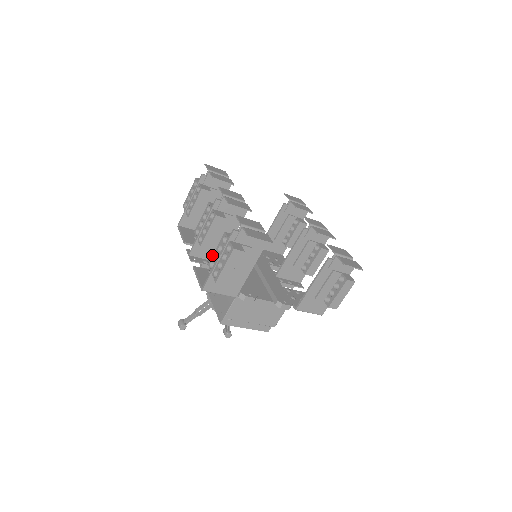
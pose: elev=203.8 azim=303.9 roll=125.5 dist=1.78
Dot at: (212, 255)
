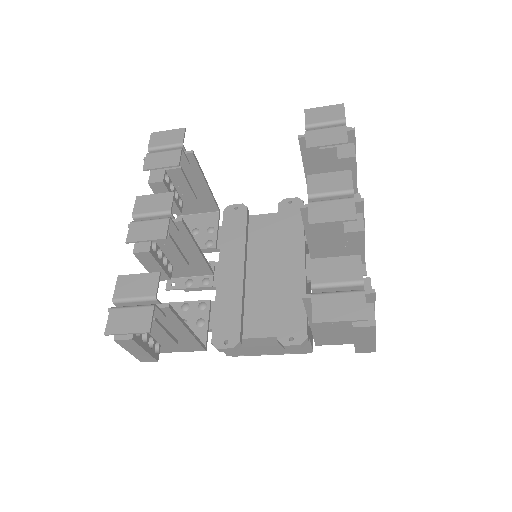
Dot at: occluded
